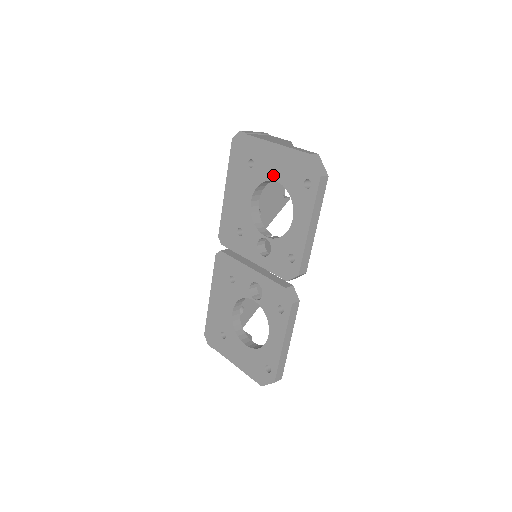
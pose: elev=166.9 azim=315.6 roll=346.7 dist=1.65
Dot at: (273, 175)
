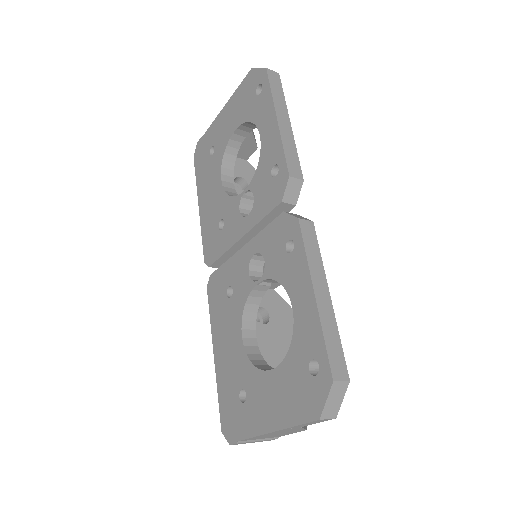
Dot at: (231, 130)
